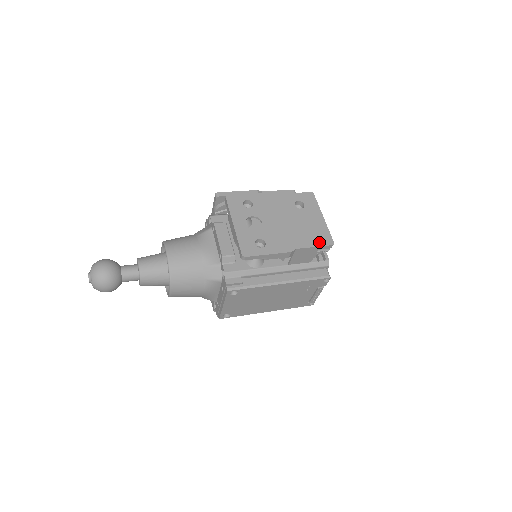
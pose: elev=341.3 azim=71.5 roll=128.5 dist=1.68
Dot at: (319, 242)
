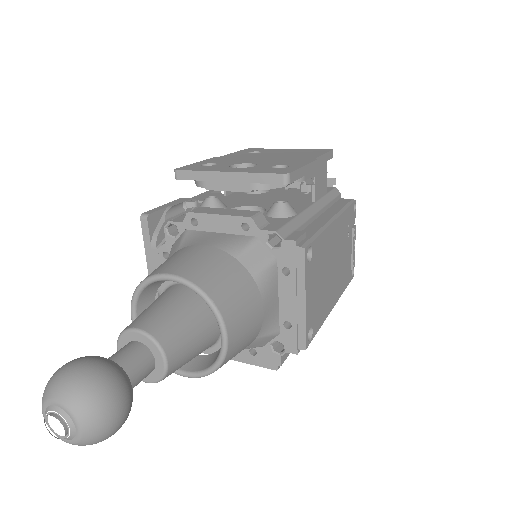
Dot at: (320, 152)
